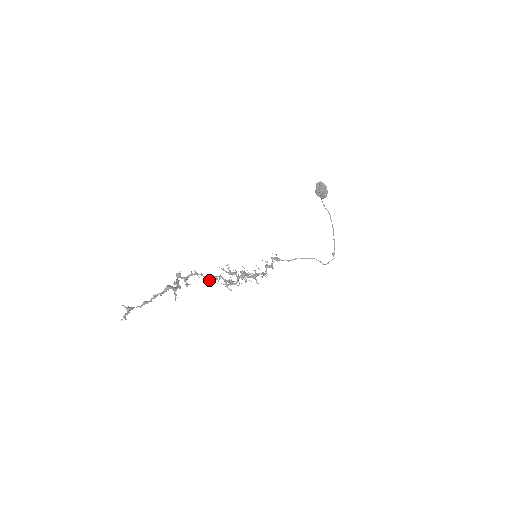
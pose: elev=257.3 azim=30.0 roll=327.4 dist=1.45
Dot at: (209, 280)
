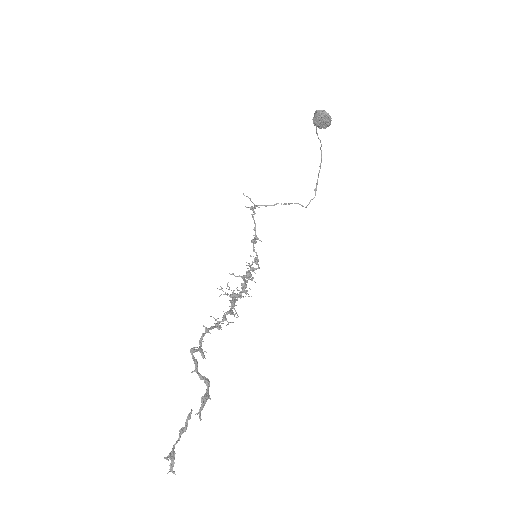
Dot at: (220, 328)
